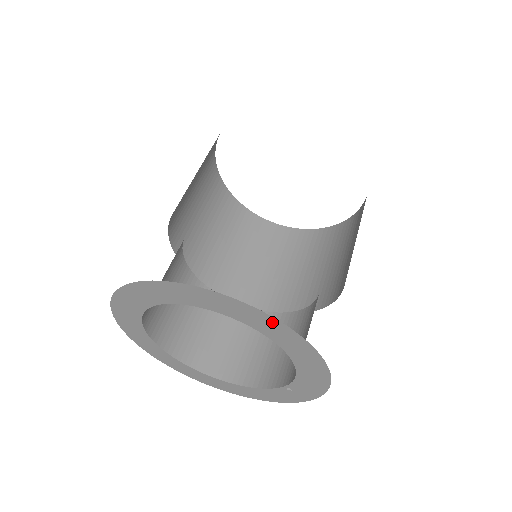
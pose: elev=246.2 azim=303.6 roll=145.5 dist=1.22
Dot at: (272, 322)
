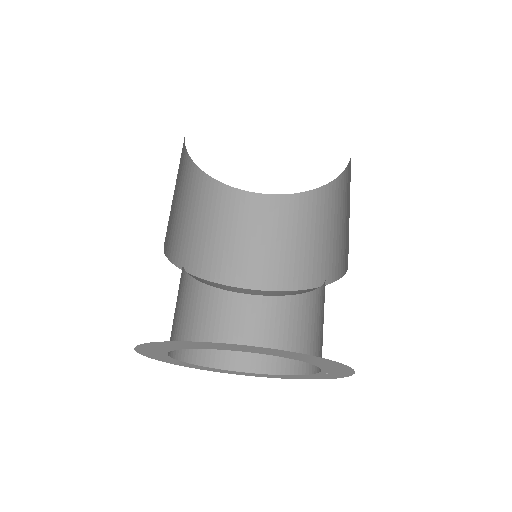
Dot at: (258, 348)
